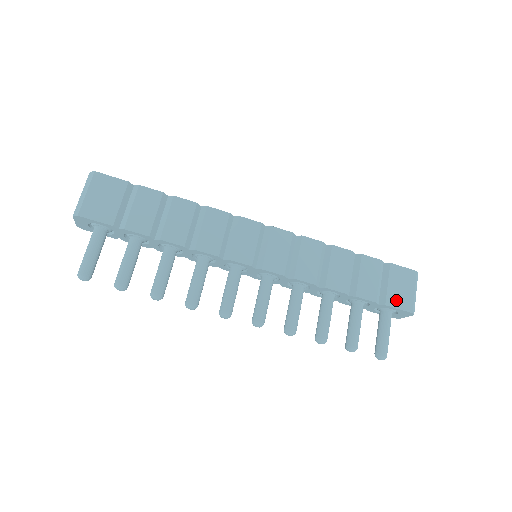
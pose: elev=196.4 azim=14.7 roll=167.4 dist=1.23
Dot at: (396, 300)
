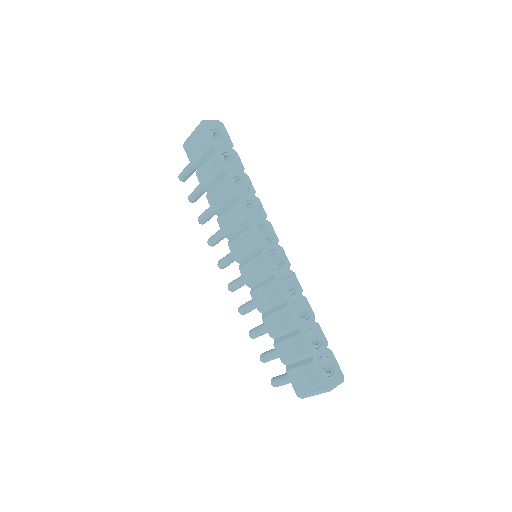
Dot at: (294, 379)
